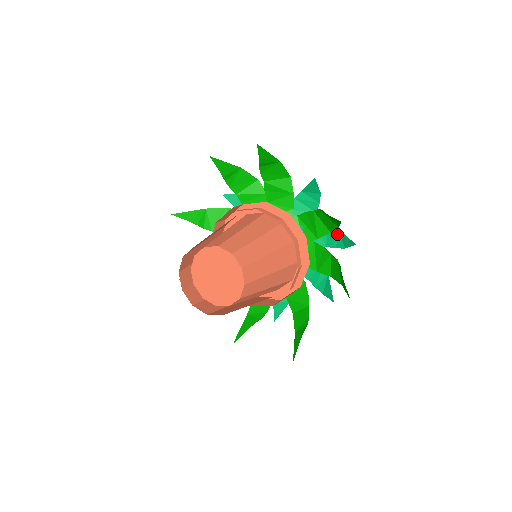
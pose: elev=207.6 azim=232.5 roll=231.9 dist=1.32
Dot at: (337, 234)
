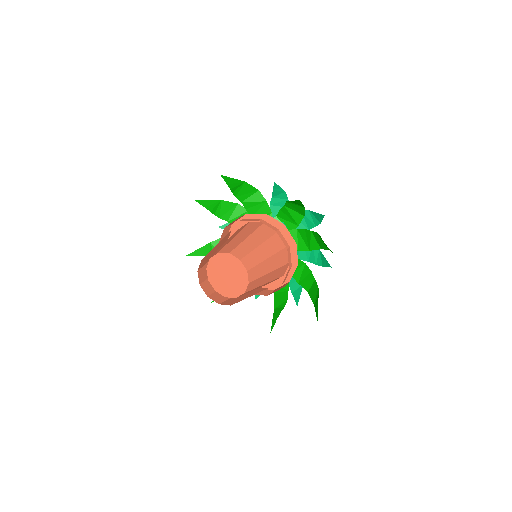
Dot at: (311, 216)
